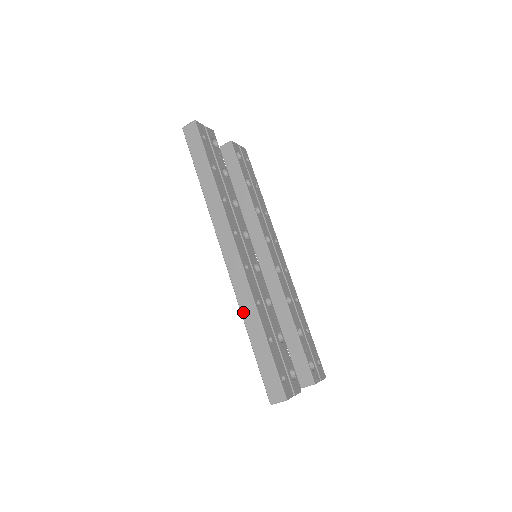
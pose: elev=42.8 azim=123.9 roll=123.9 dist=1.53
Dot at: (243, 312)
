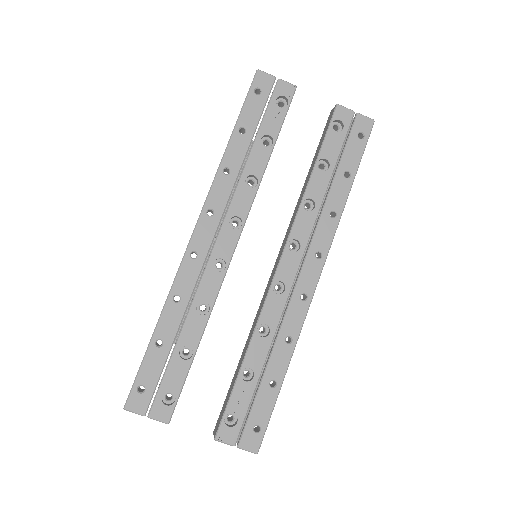
Dot at: occluded
